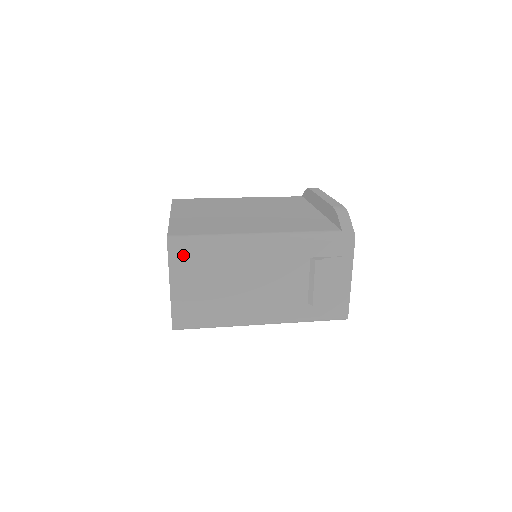
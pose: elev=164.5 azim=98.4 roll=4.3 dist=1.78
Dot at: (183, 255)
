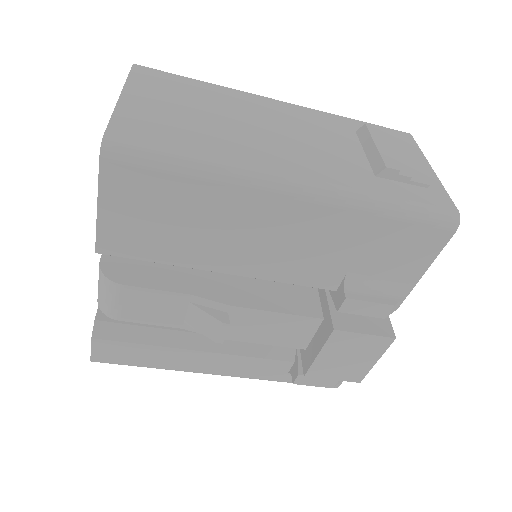
Dot at: (155, 77)
